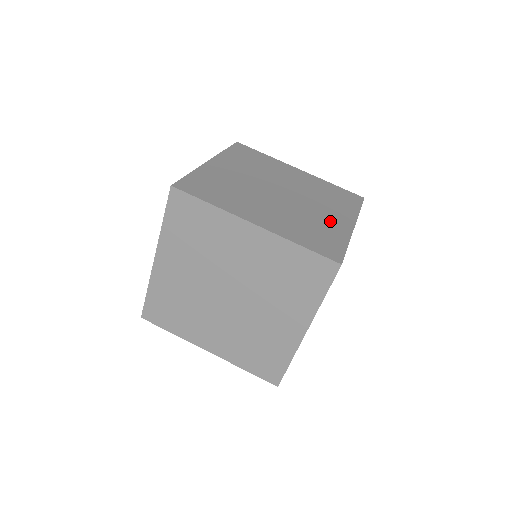
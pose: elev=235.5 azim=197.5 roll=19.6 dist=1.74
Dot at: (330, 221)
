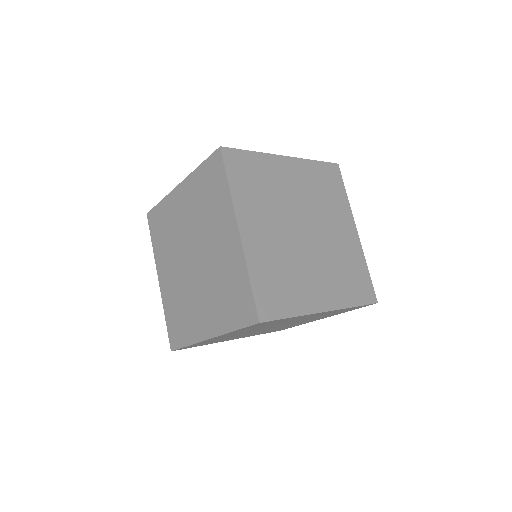
Dot at: occluded
